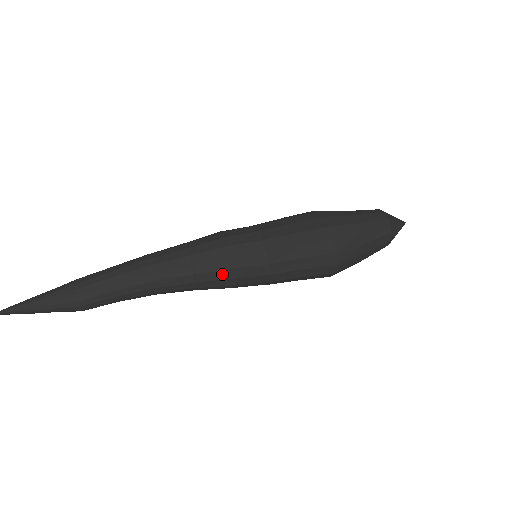
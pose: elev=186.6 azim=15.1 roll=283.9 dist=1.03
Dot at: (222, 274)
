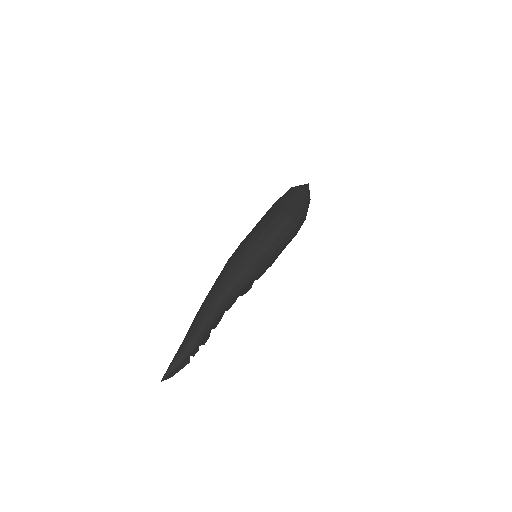
Dot at: (239, 266)
